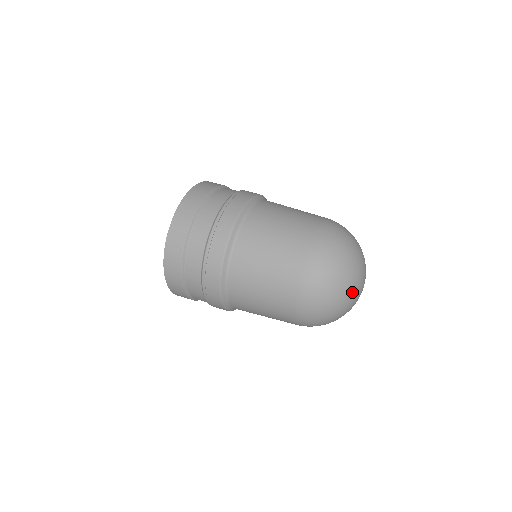
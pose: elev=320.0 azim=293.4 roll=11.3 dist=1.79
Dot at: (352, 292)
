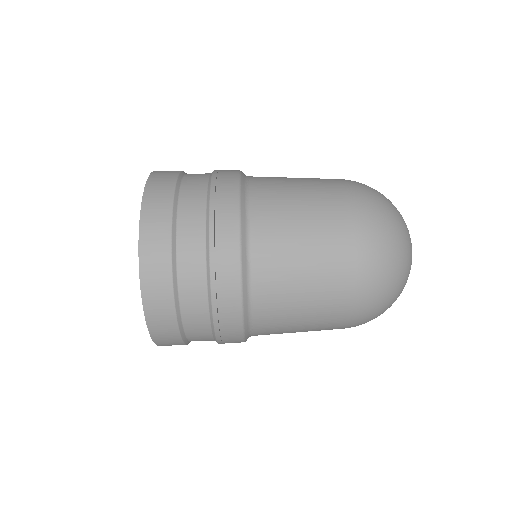
Dot at: (410, 269)
